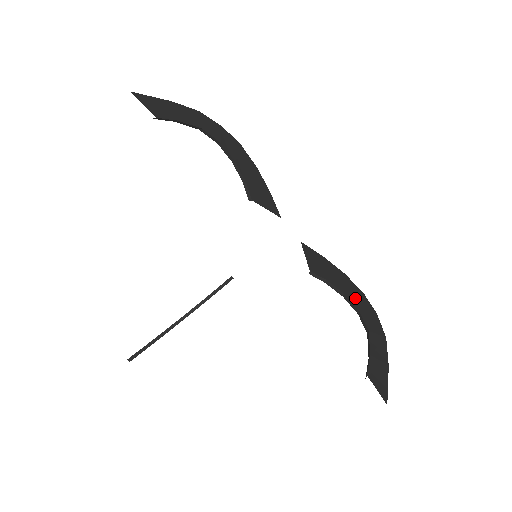
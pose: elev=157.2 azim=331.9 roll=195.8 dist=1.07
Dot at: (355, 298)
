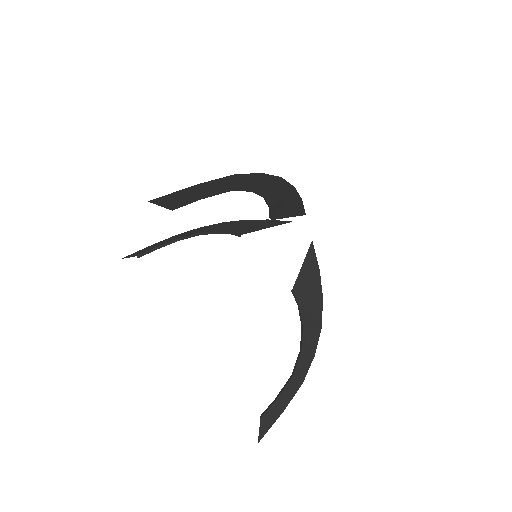
Dot at: (309, 334)
